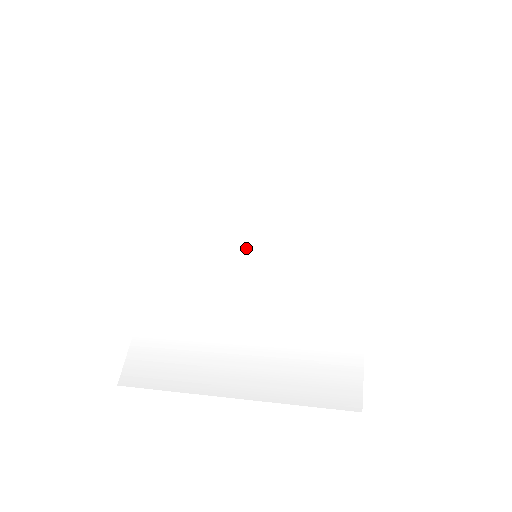
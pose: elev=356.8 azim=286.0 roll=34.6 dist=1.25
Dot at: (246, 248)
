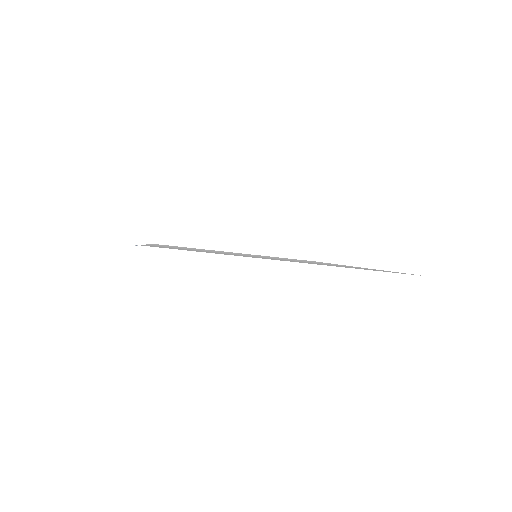
Dot at: occluded
